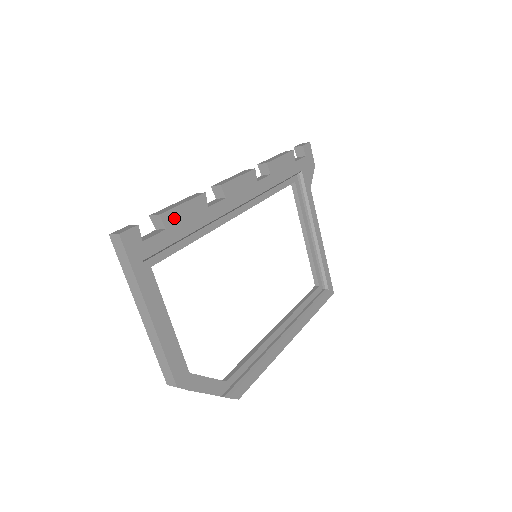
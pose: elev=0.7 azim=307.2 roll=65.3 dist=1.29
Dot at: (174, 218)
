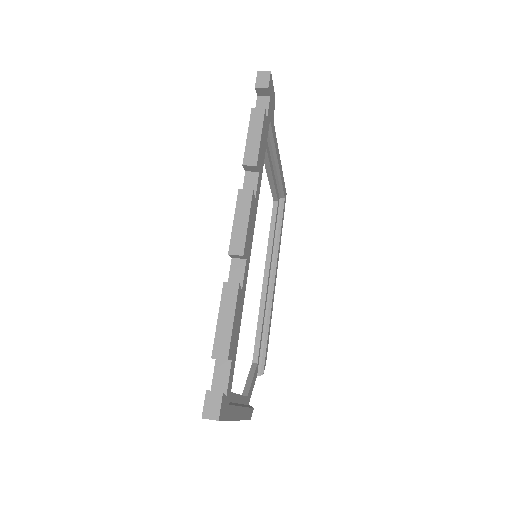
Dot at: (232, 343)
